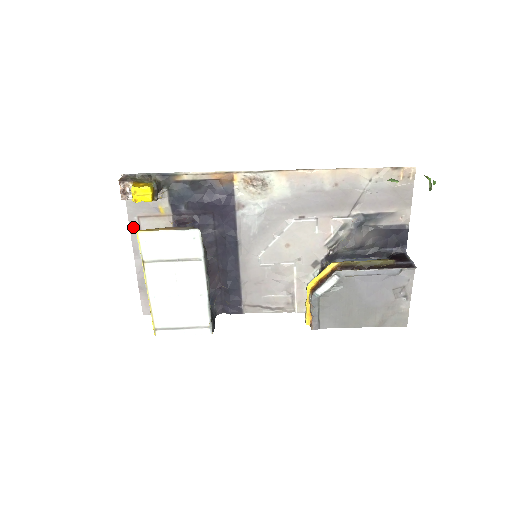
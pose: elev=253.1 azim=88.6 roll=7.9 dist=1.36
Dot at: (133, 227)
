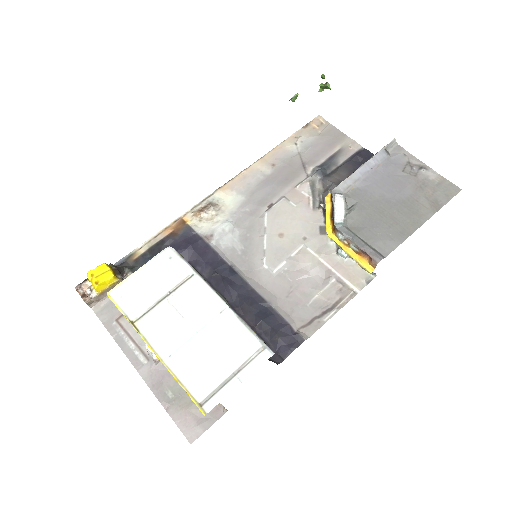
Dot at: (117, 335)
